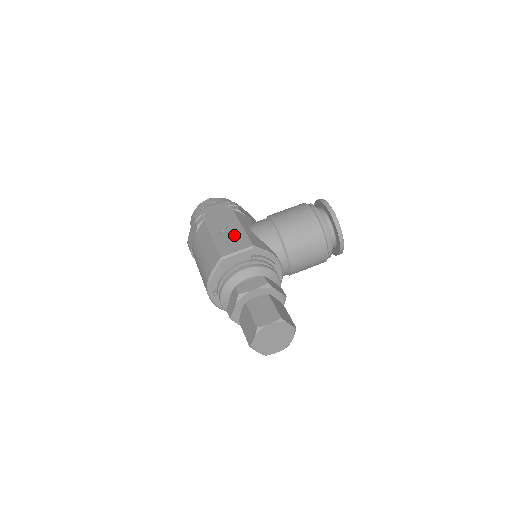
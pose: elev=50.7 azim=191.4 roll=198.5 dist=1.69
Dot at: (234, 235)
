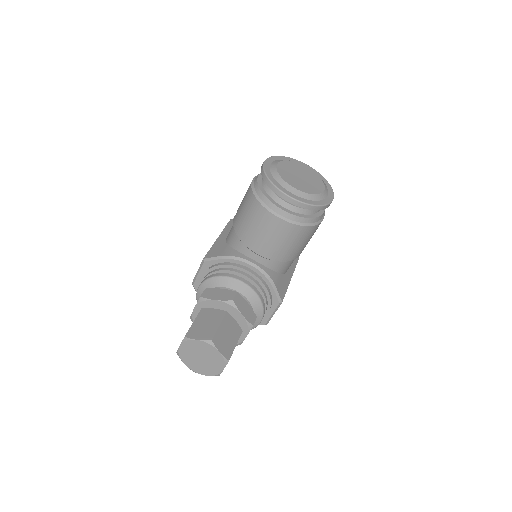
Dot at: occluded
